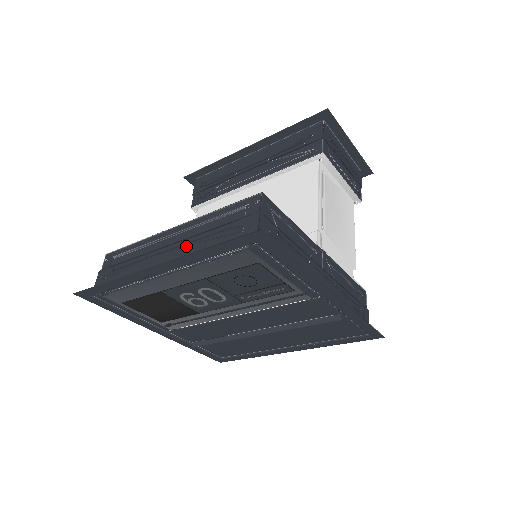
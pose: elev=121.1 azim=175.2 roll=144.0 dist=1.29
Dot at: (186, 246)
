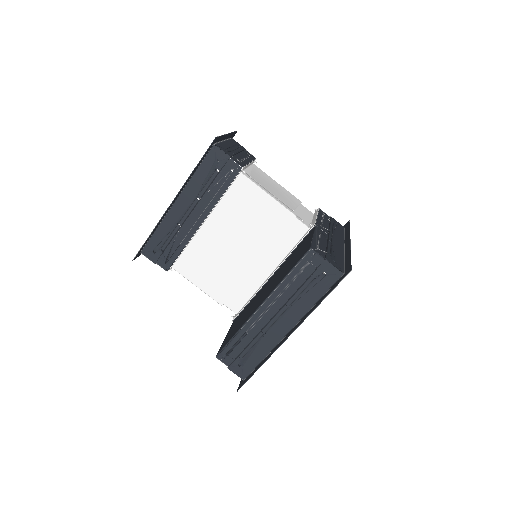
Dot at: (290, 308)
